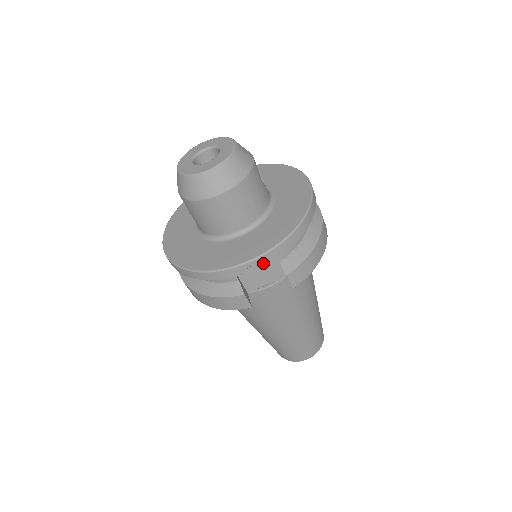
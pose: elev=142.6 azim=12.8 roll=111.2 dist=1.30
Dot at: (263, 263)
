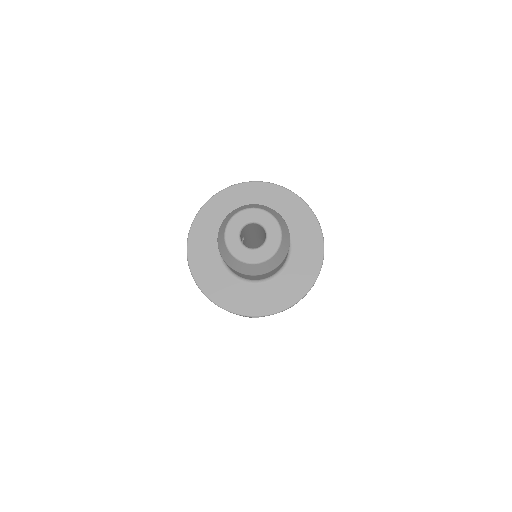
Dot at: occluded
